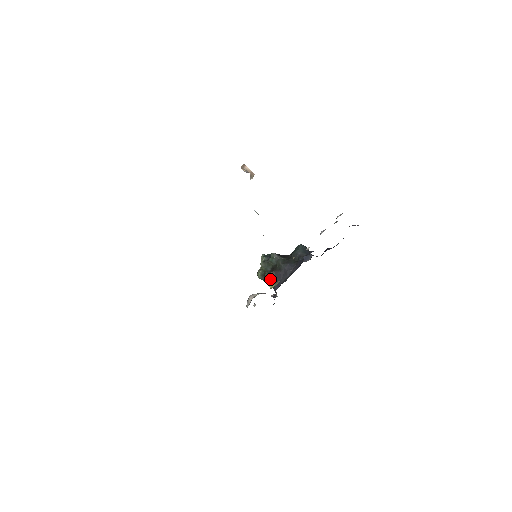
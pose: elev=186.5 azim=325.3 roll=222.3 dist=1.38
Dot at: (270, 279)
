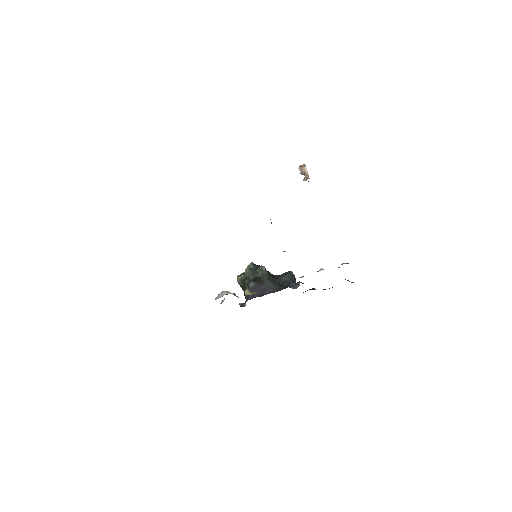
Dot at: (248, 287)
